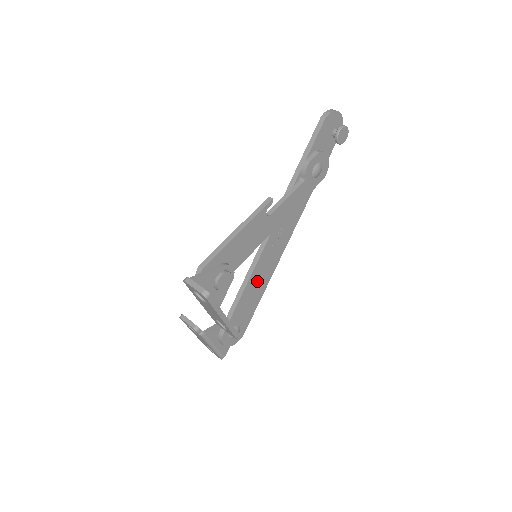
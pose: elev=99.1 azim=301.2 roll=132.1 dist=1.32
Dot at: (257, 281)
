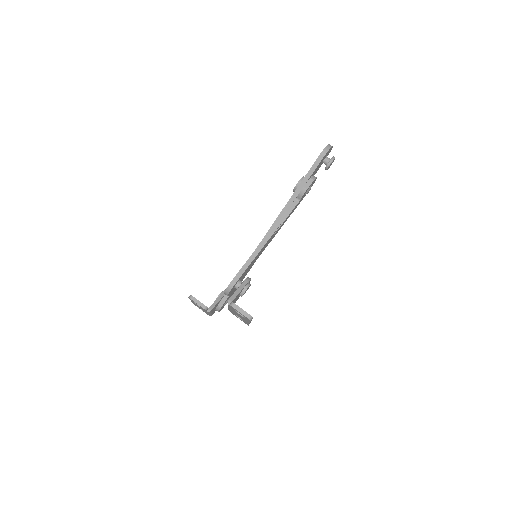
Dot at: occluded
